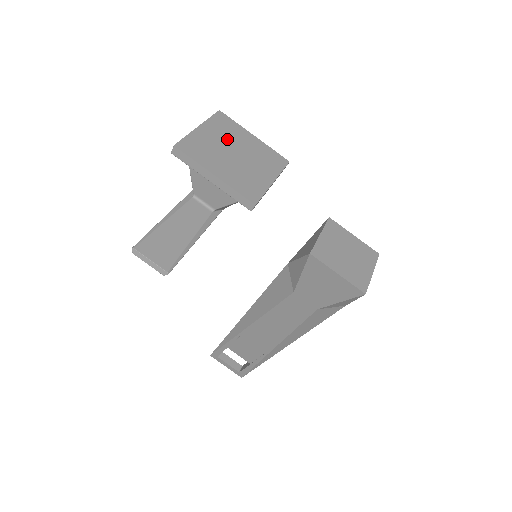
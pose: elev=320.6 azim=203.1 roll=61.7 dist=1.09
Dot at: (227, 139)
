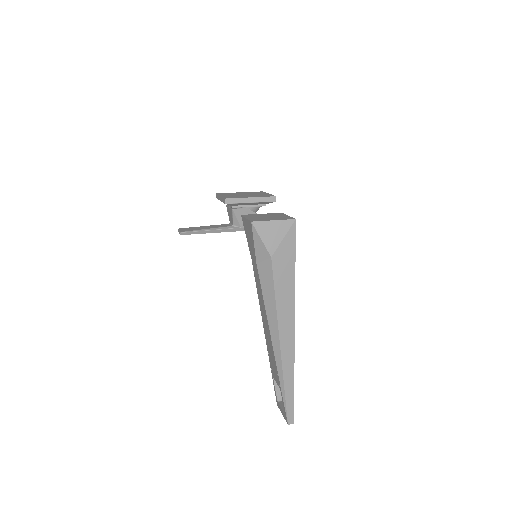
Dot at: occluded
